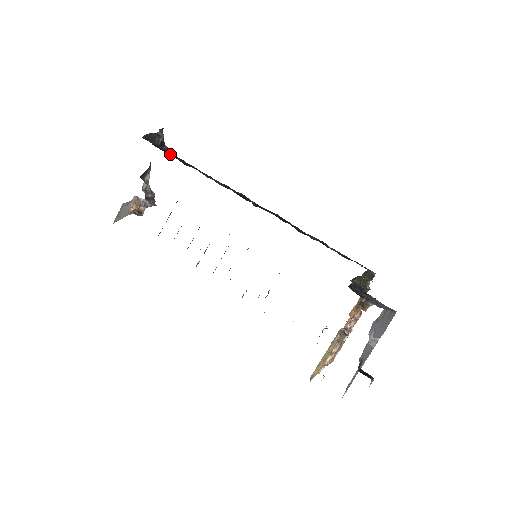
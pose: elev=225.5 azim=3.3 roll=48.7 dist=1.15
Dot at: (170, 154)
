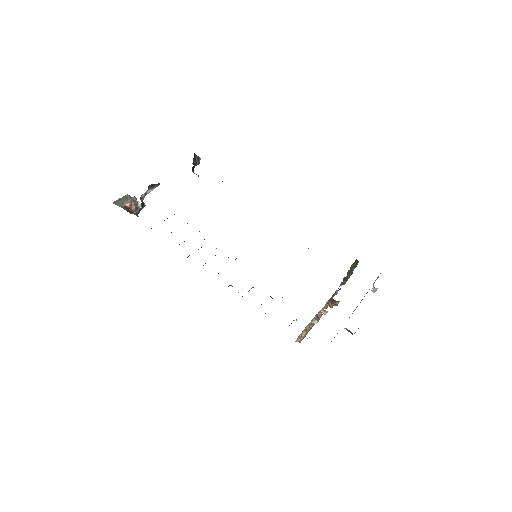
Dot at: occluded
